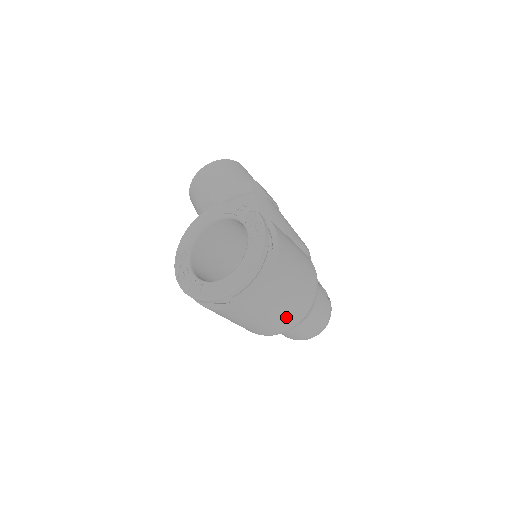
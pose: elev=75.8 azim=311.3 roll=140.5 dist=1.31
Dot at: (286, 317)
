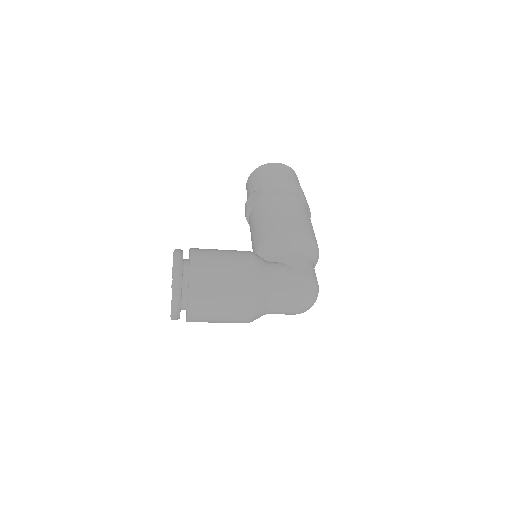
Dot at: (234, 314)
